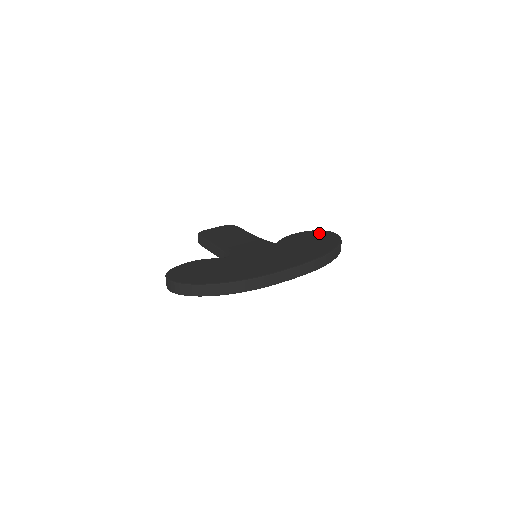
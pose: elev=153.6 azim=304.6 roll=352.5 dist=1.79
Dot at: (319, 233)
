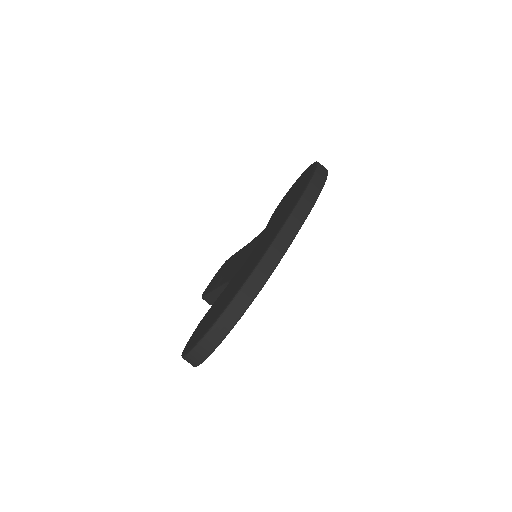
Dot at: (296, 182)
